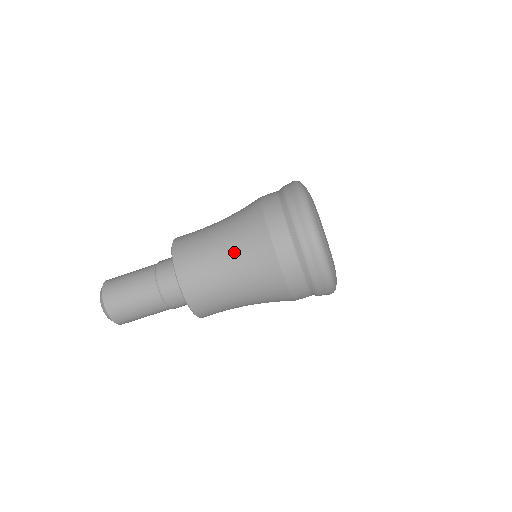
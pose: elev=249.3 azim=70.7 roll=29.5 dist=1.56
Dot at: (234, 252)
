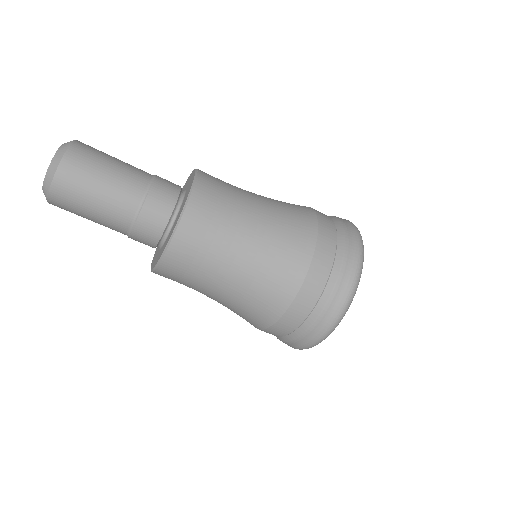
Dot at: (262, 246)
